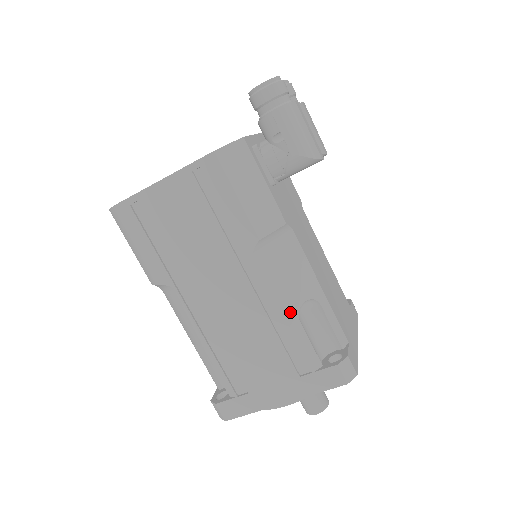
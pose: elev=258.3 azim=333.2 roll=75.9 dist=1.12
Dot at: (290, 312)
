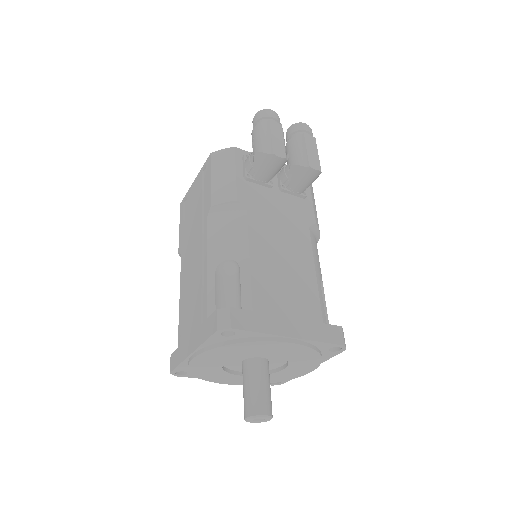
Dot at: (212, 264)
